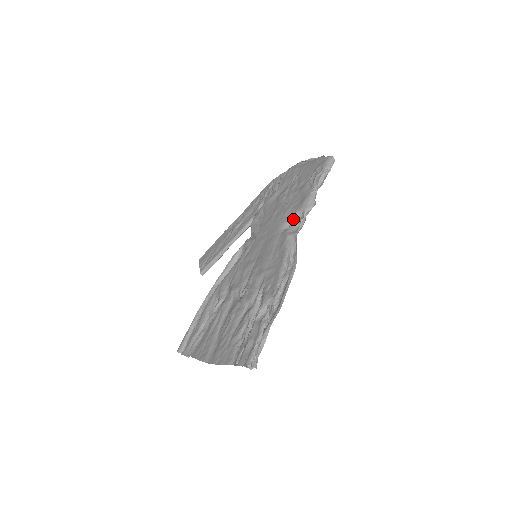
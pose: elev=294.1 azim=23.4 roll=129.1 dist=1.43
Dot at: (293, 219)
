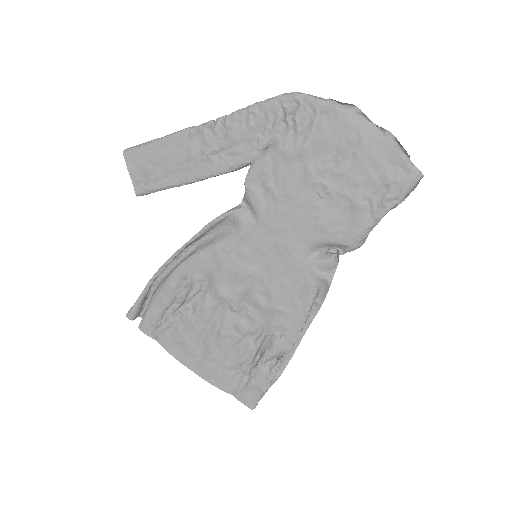
Dot at: (329, 250)
